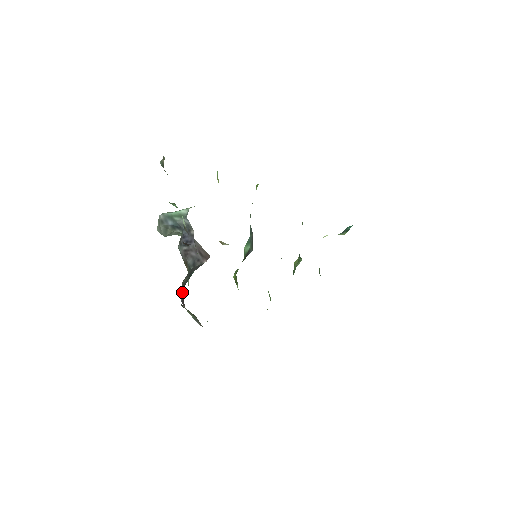
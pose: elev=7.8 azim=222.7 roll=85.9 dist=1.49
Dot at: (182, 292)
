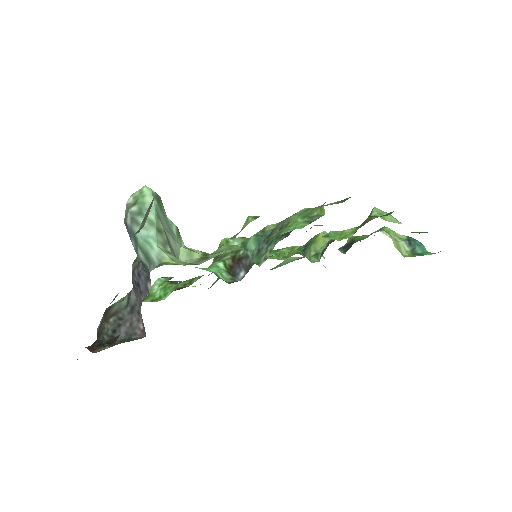
Dot at: (100, 330)
